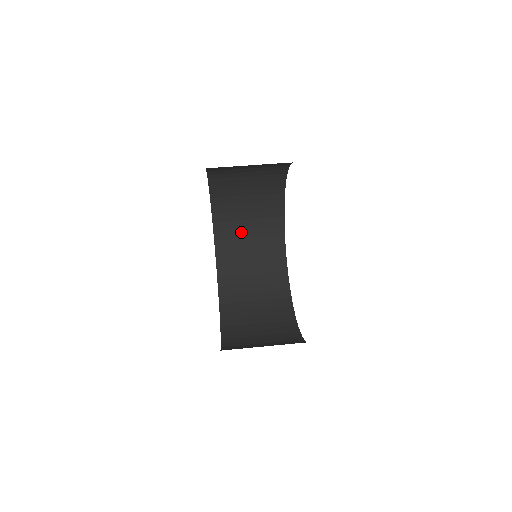
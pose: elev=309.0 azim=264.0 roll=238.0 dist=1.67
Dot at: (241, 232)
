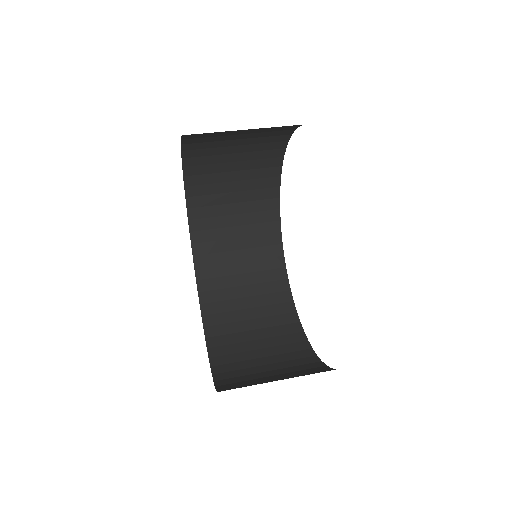
Dot at: (241, 325)
